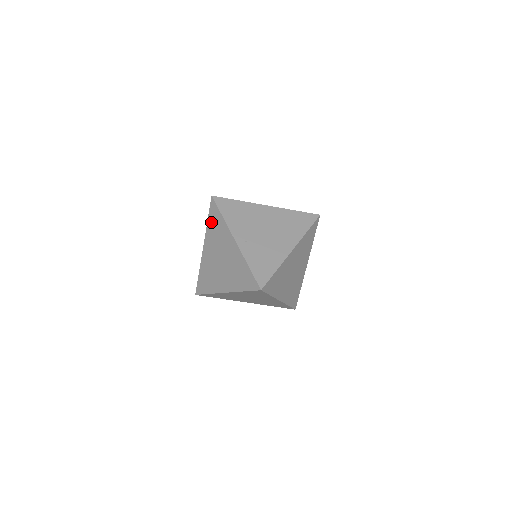
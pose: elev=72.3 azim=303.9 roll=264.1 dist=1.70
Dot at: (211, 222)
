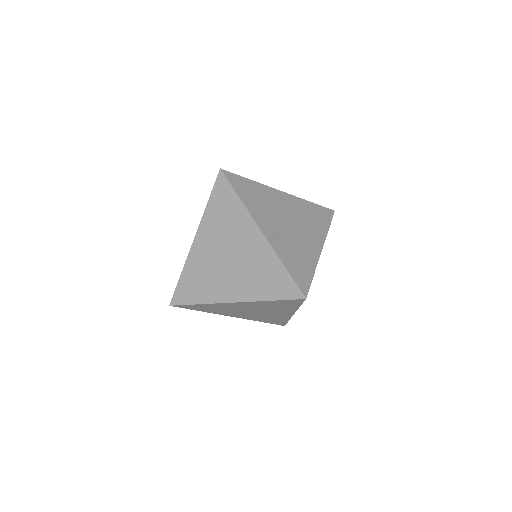
Dot at: (215, 205)
